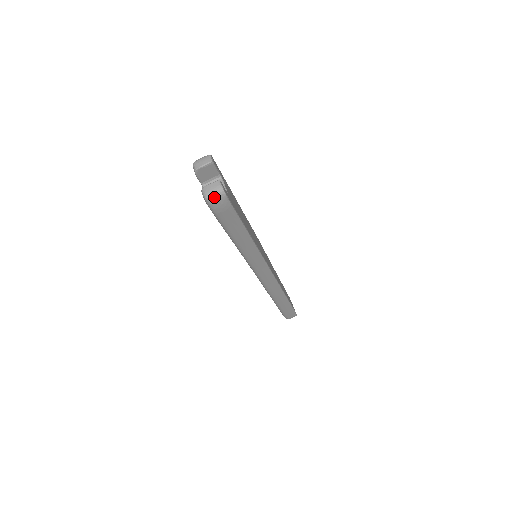
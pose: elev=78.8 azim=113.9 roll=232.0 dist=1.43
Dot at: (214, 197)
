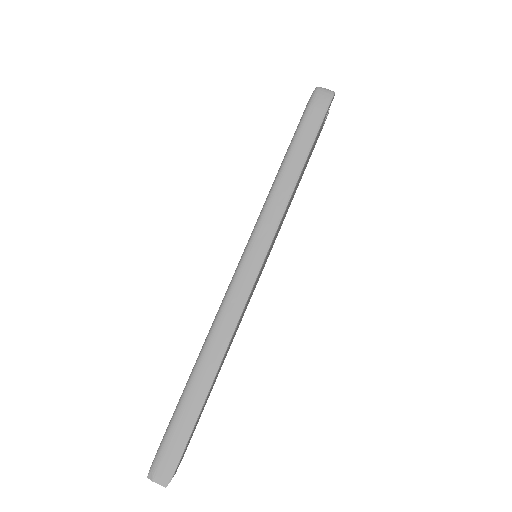
Dot at: (324, 89)
